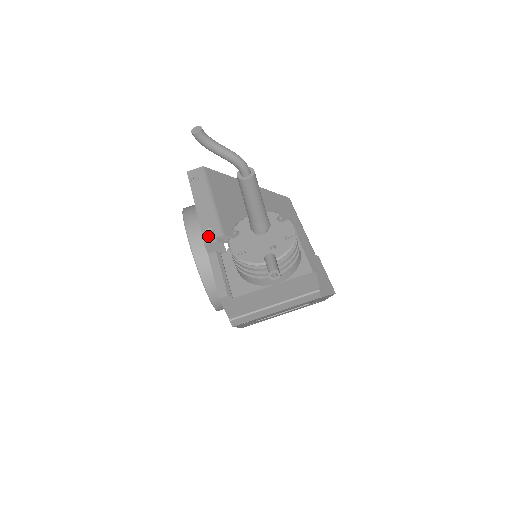
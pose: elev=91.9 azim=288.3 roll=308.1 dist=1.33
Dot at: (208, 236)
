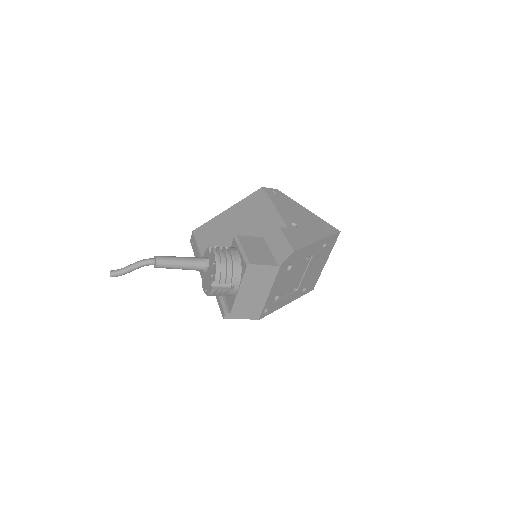
Dot at: occluded
